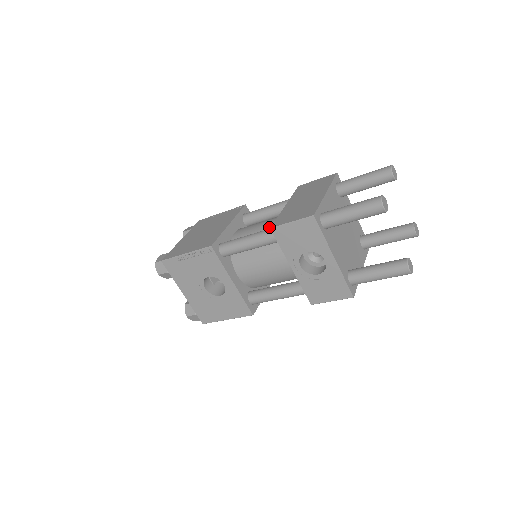
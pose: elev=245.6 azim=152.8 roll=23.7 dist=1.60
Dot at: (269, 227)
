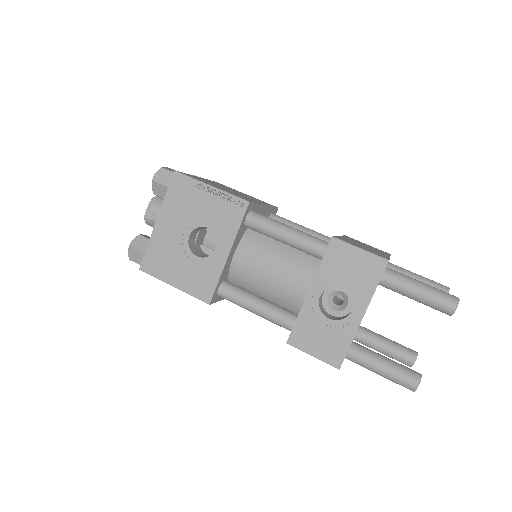
Dot at: occluded
